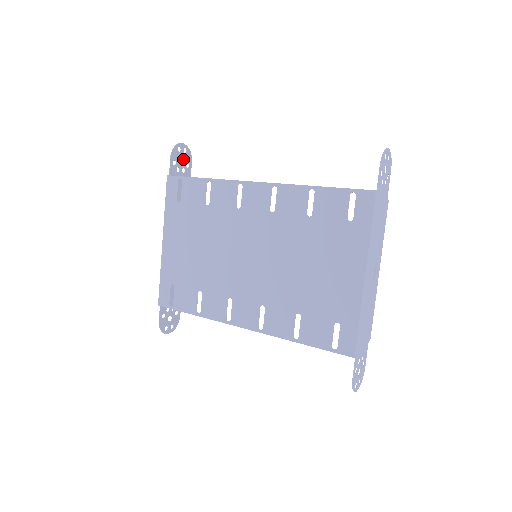
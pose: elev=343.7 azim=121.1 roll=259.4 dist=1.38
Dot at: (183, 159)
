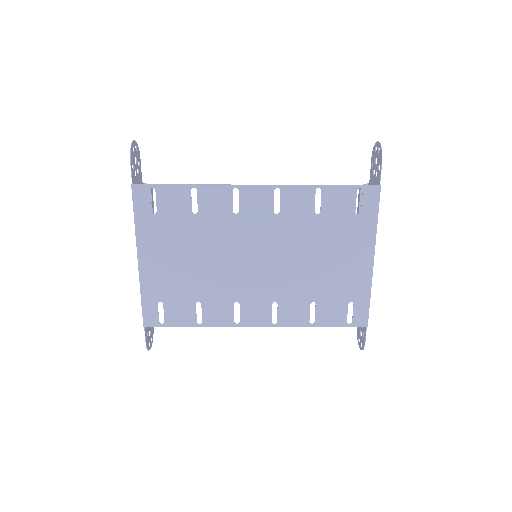
Dot at: (136, 159)
